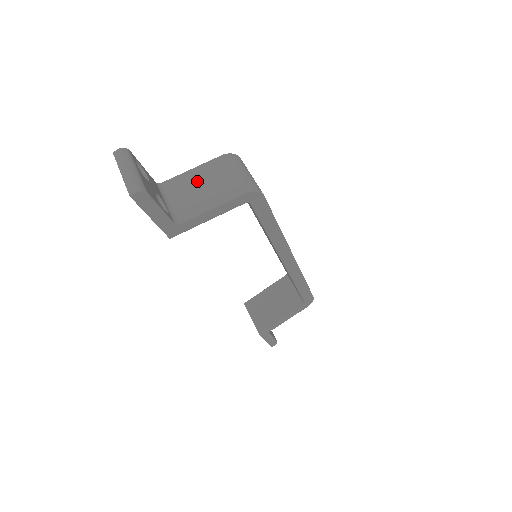
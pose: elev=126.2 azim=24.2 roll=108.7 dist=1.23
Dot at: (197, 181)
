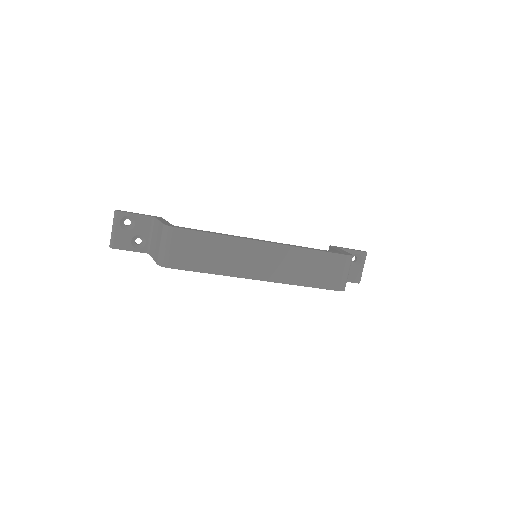
Dot at: (156, 233)
